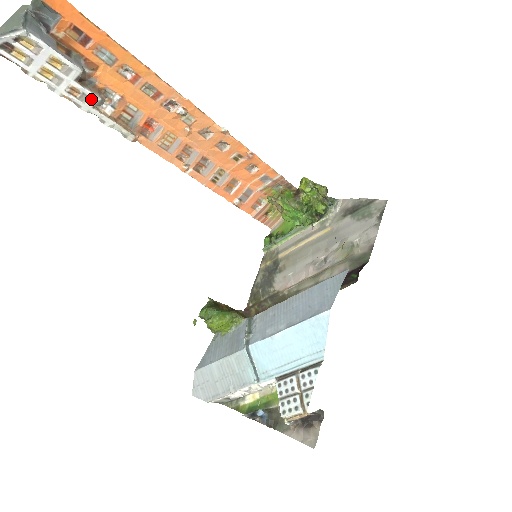
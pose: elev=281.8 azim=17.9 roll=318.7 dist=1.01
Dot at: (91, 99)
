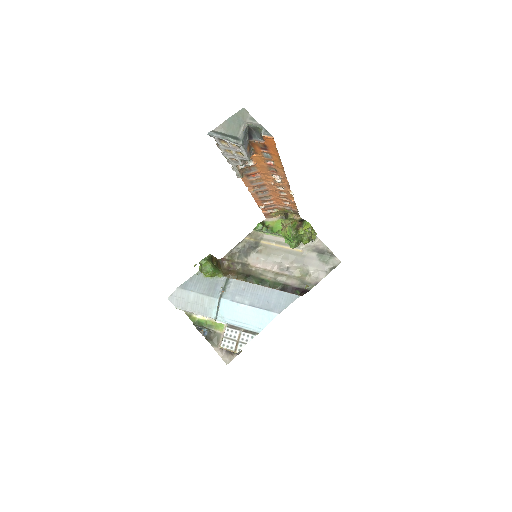
Dot at: (239, 164)
